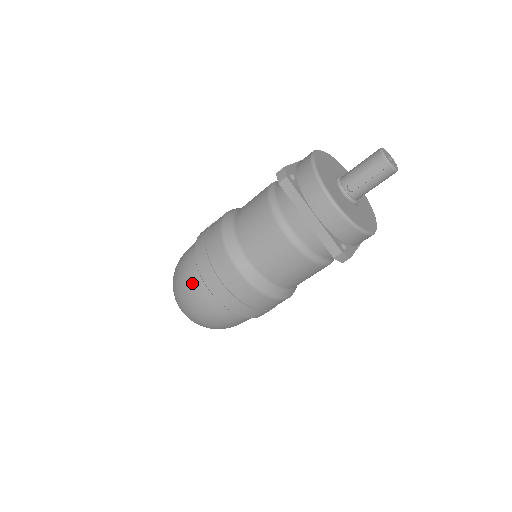
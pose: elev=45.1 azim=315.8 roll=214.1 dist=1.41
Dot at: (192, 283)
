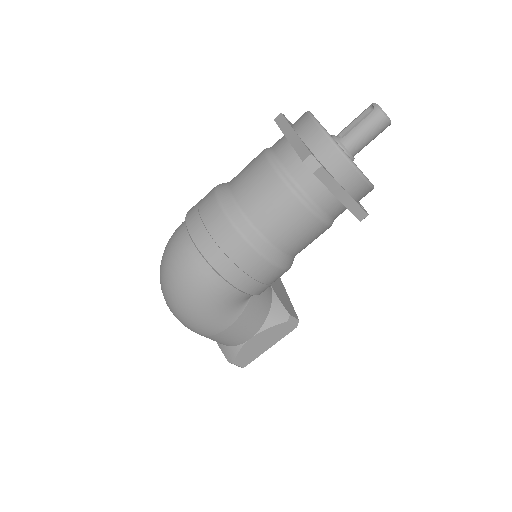
Dot at: (177, 230)
